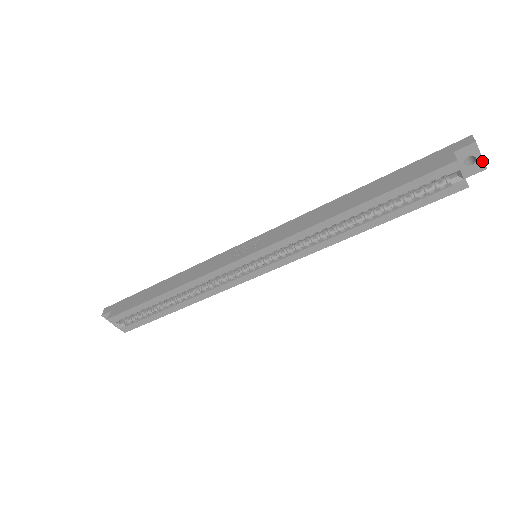
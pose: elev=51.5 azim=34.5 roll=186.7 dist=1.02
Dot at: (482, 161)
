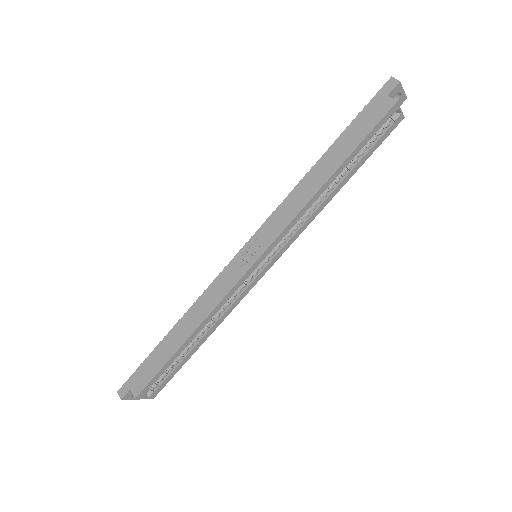
Dot at: (404, 94)
